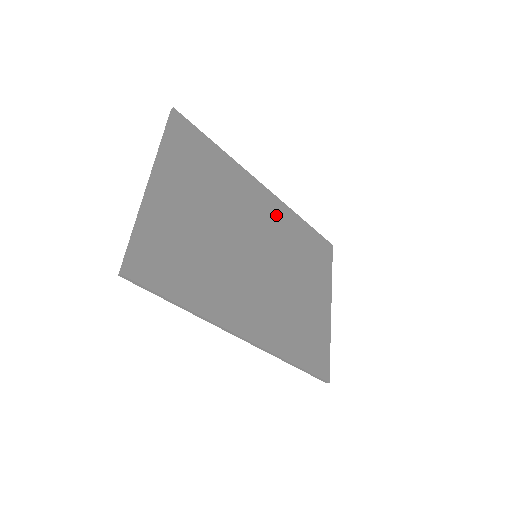
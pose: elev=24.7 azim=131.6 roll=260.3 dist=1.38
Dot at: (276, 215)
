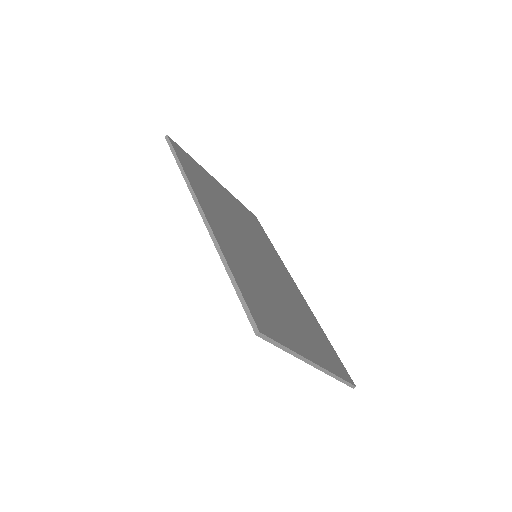
Dot at: (295, 293)
